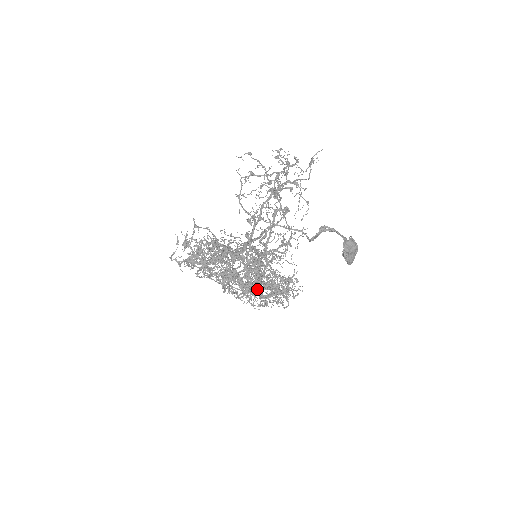
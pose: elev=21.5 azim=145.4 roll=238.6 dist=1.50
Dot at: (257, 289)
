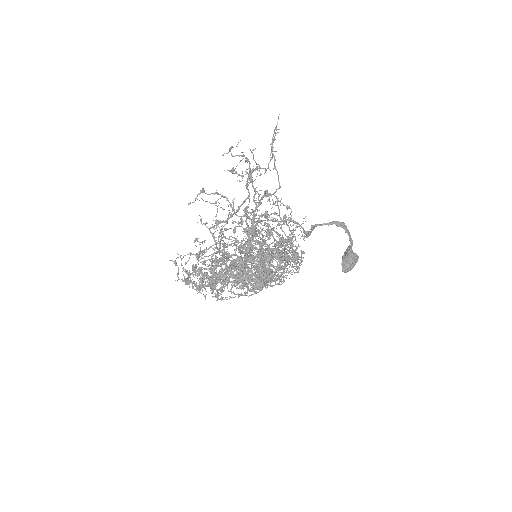
Dot at: occluded
